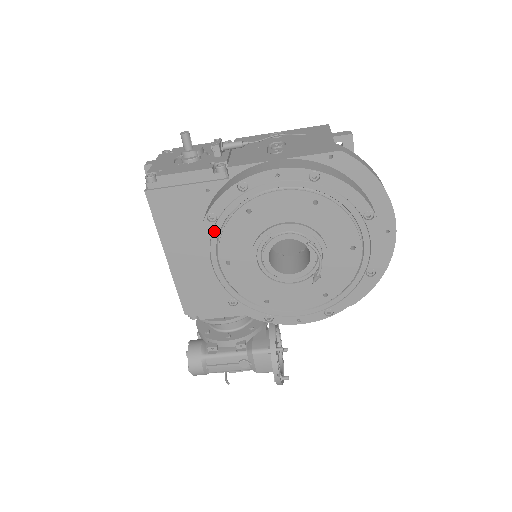
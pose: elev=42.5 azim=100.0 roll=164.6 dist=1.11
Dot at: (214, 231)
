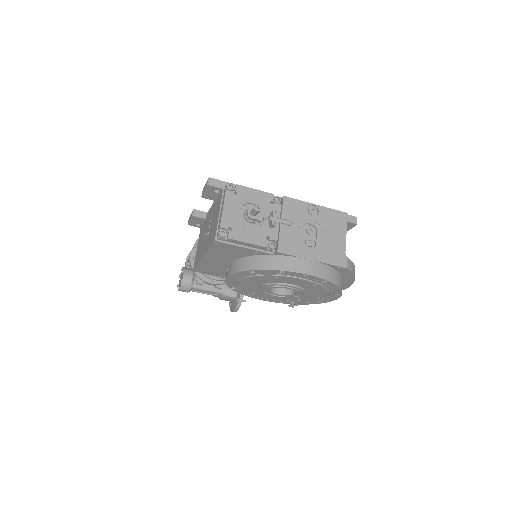
Dot at: (248, 274)
